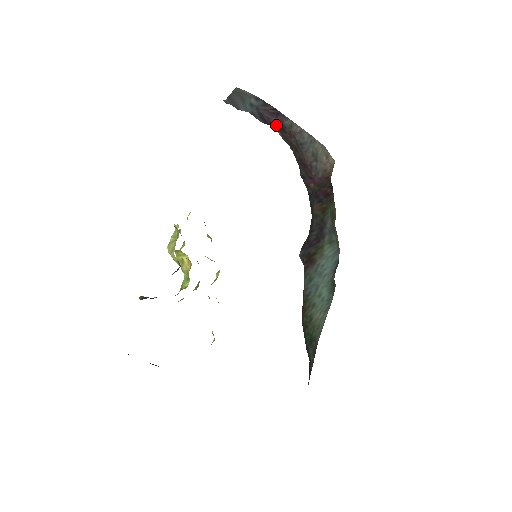
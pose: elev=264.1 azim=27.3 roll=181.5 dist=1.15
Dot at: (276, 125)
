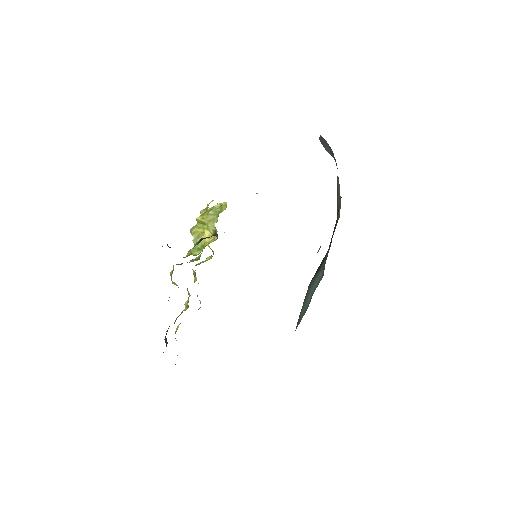
Dot at: occluded
